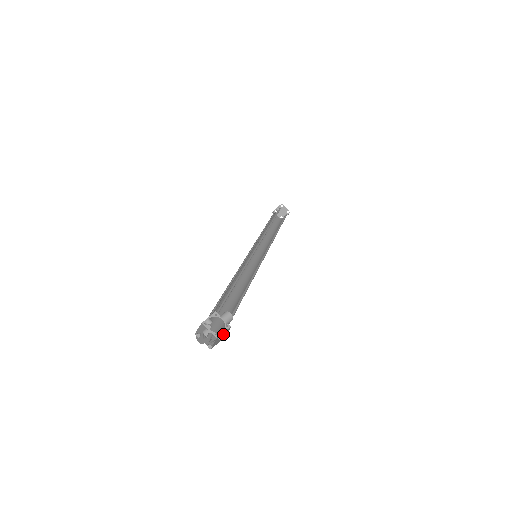
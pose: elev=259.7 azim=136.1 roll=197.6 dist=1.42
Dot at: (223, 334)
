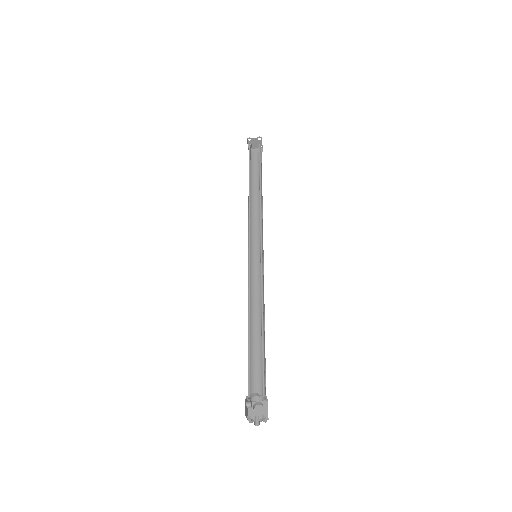
Dot at: occluded
